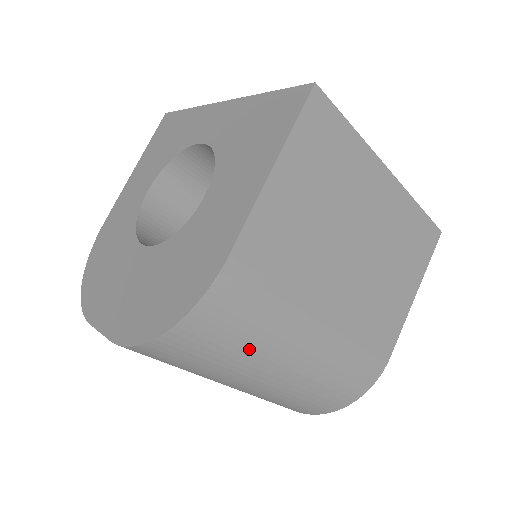
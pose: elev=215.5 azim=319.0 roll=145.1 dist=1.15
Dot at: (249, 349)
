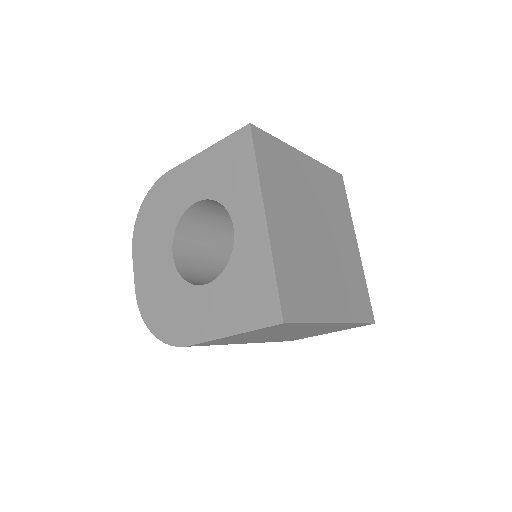
Dot at: occluded
